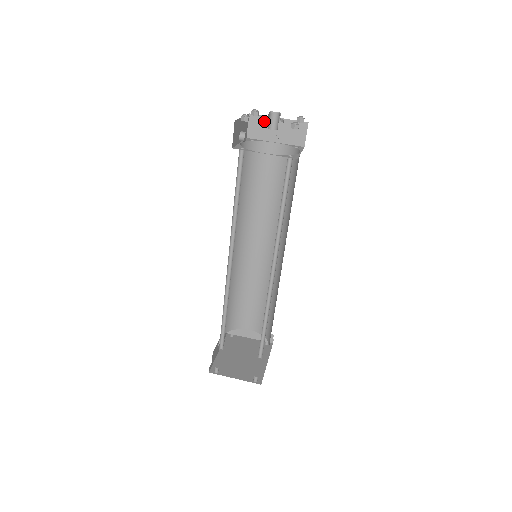
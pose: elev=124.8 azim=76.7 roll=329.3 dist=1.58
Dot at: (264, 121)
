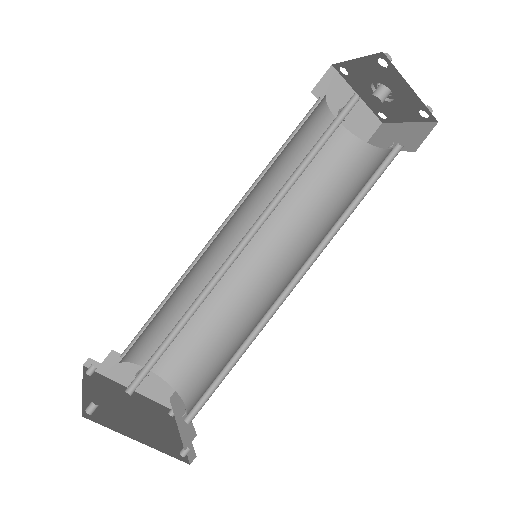
Dot at: (391, 128)
